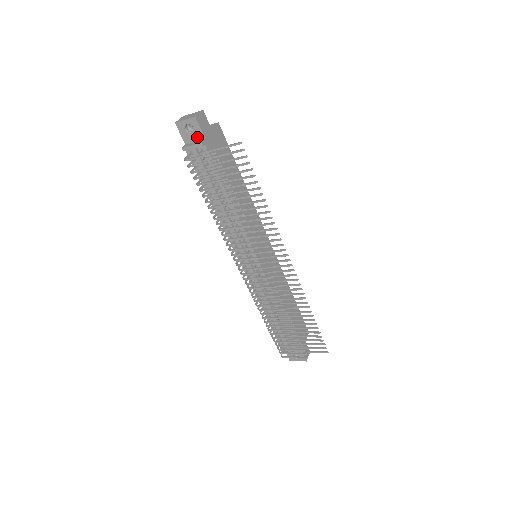
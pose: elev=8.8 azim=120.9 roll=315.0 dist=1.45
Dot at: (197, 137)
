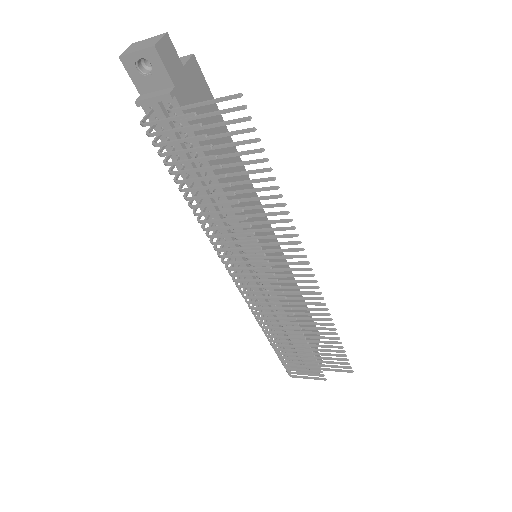
Dot at: (160, 82)
